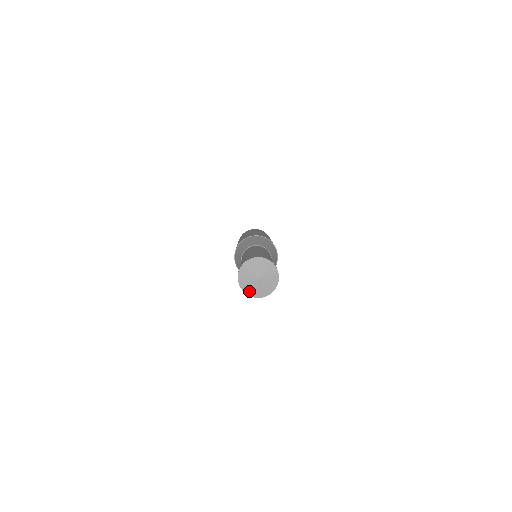
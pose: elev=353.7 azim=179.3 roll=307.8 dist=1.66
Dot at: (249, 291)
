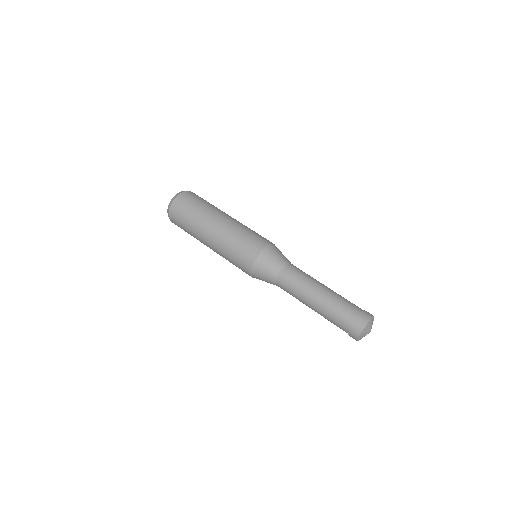
Dot at: (361, 337)
